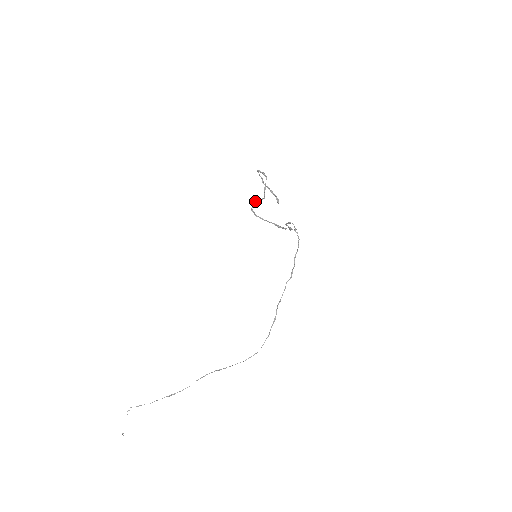
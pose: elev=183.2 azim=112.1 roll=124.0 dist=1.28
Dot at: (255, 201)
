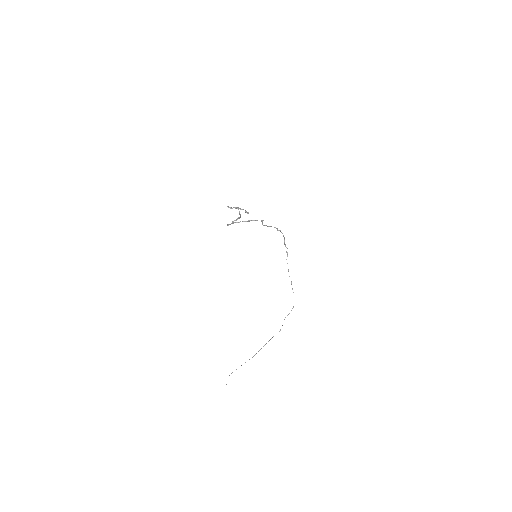
Dot at: (232, 223)
